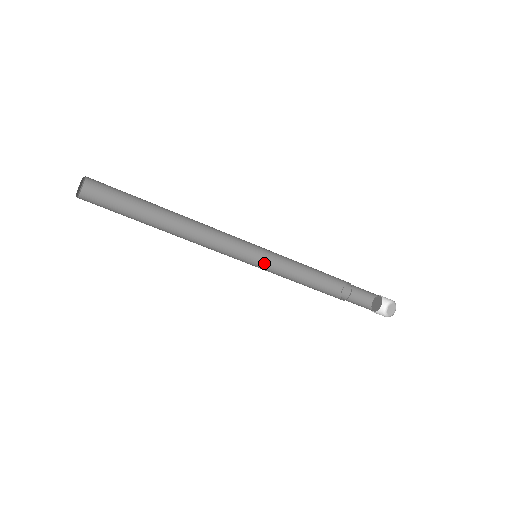
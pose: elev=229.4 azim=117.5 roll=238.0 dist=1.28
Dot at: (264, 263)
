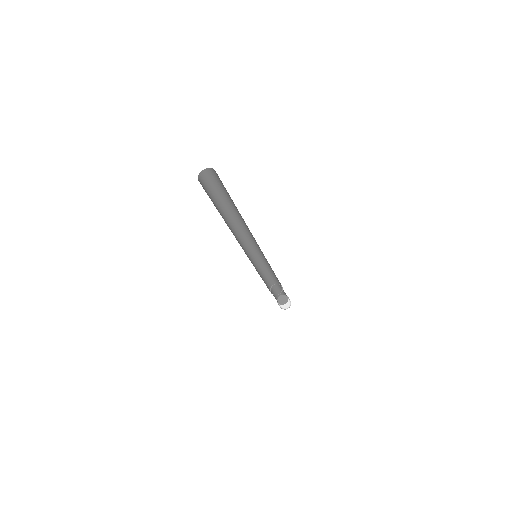
Dot at: (253, 259)
